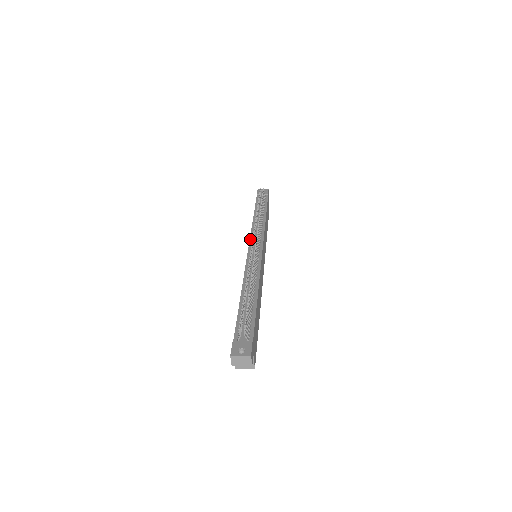
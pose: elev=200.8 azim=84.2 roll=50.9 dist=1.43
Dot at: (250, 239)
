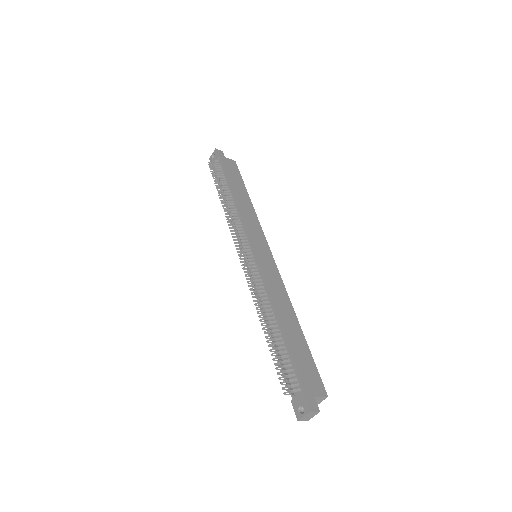
Dot at: occluded
